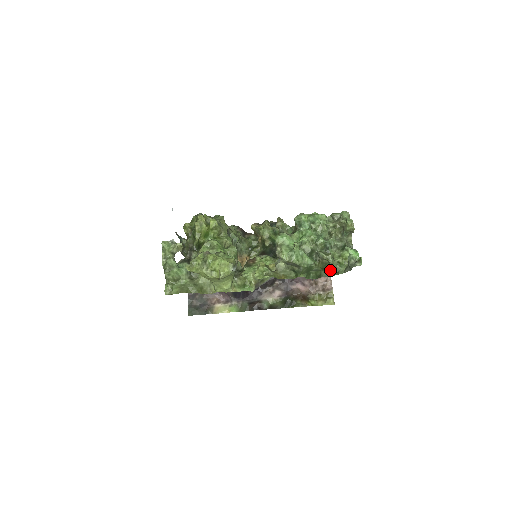
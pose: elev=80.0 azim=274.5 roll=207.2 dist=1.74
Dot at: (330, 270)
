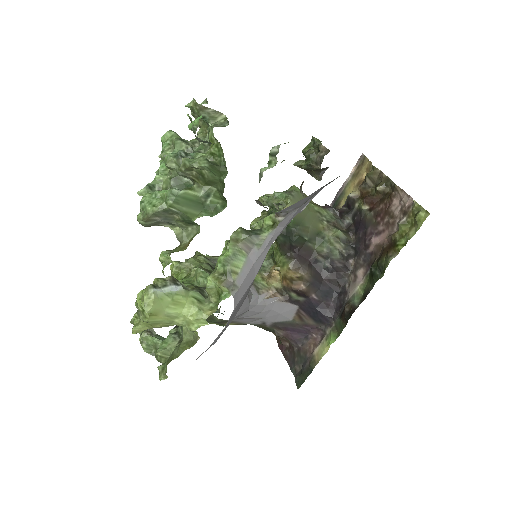
Dot at: (214, 175)
